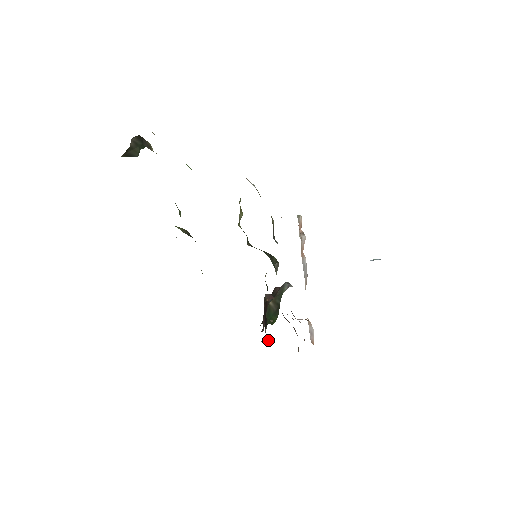
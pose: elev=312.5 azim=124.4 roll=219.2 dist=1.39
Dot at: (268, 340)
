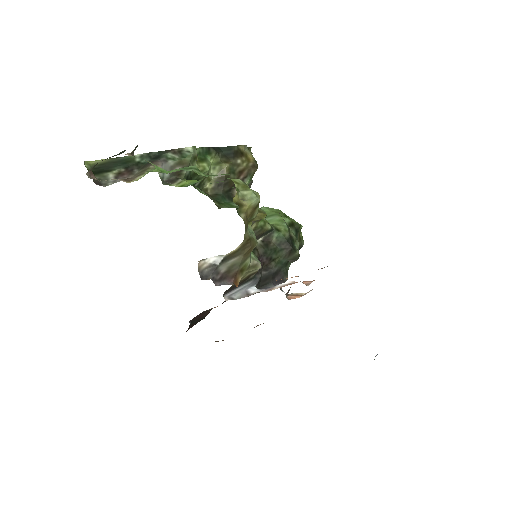
Dot at: occluded
